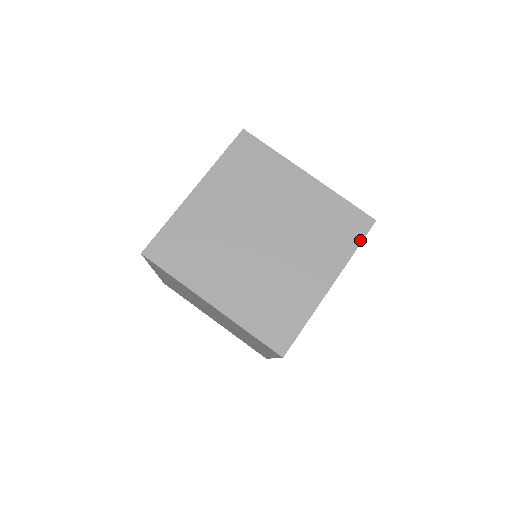
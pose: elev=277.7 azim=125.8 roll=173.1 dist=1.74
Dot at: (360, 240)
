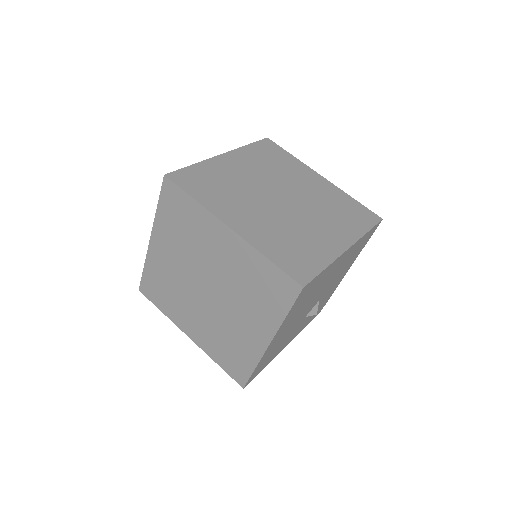
Dot at: (371, 226)
